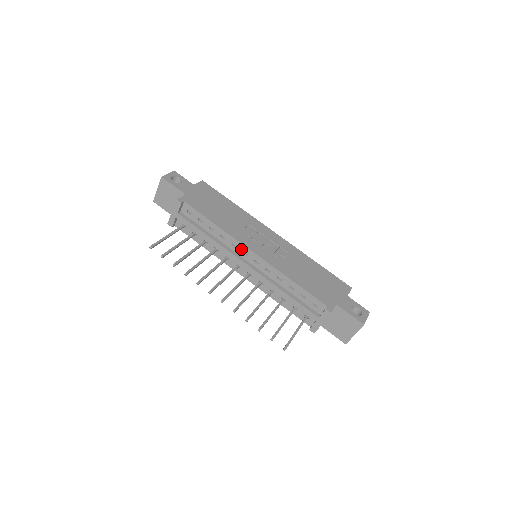
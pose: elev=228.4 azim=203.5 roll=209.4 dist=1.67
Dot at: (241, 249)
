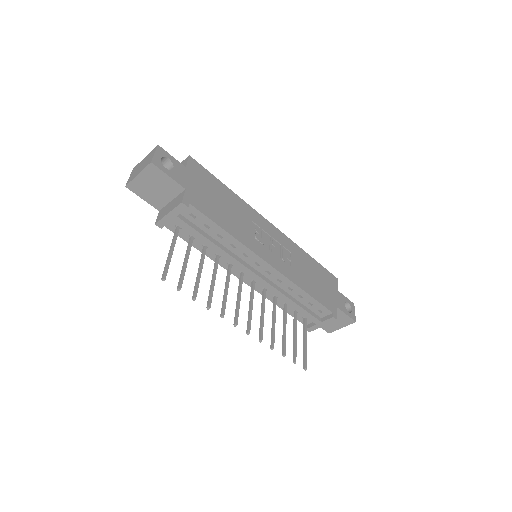
Dot at: (254, 259)
